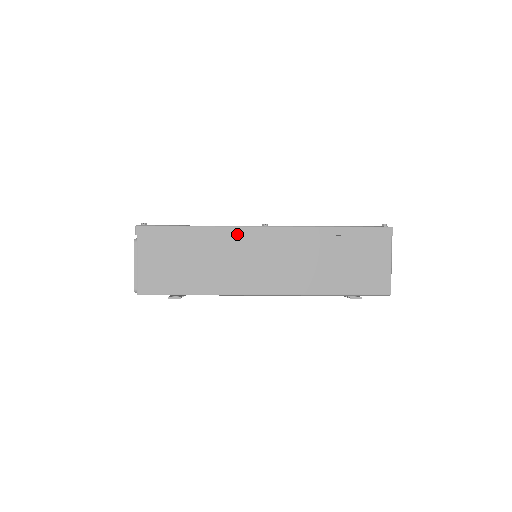
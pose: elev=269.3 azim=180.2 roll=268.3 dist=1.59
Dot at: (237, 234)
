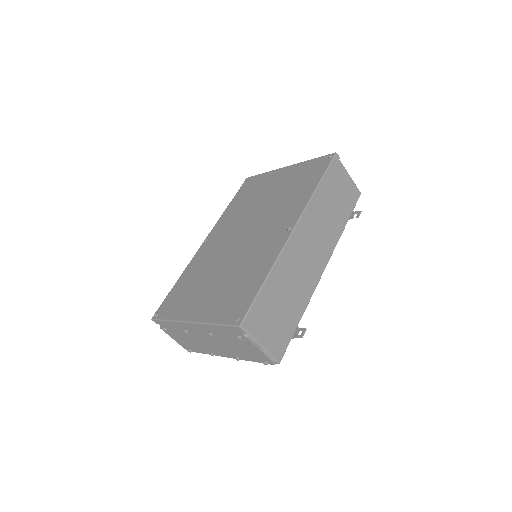
Dot at: (288, 252)
